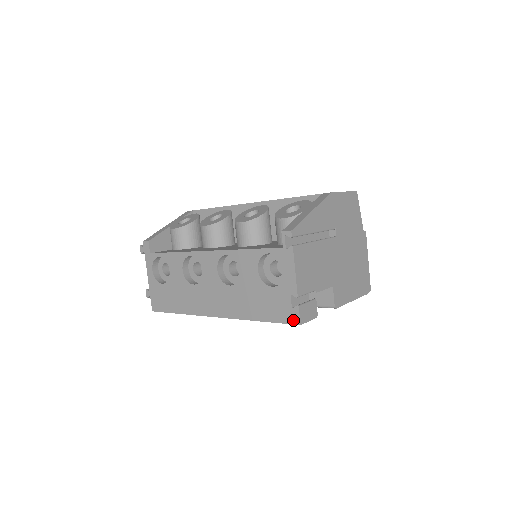
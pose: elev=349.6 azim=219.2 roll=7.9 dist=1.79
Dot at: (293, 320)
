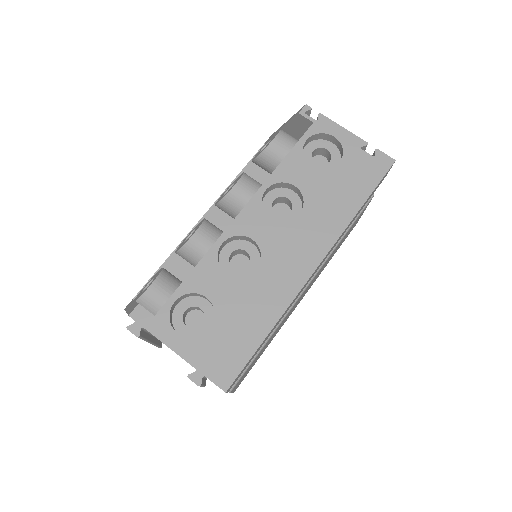
Dot at: (386, 164)
